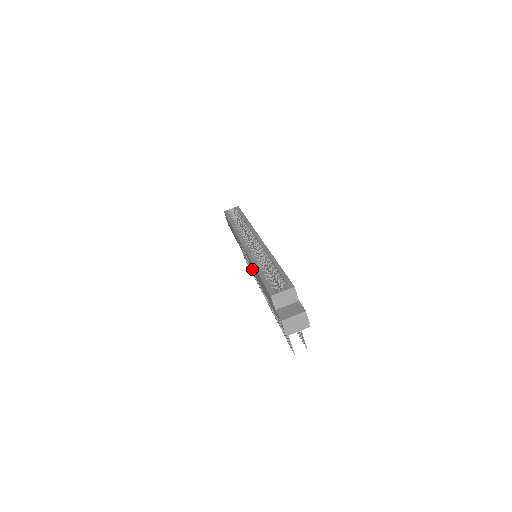
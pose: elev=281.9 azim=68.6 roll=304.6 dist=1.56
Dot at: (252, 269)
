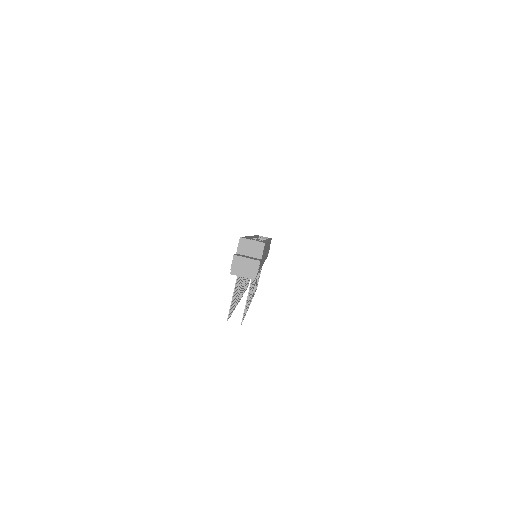
Dot at: occluded
